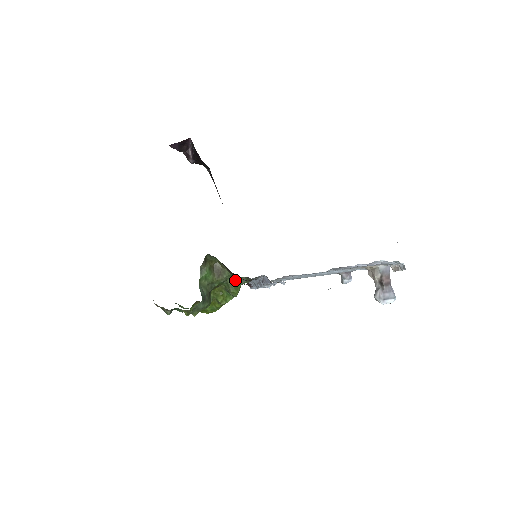
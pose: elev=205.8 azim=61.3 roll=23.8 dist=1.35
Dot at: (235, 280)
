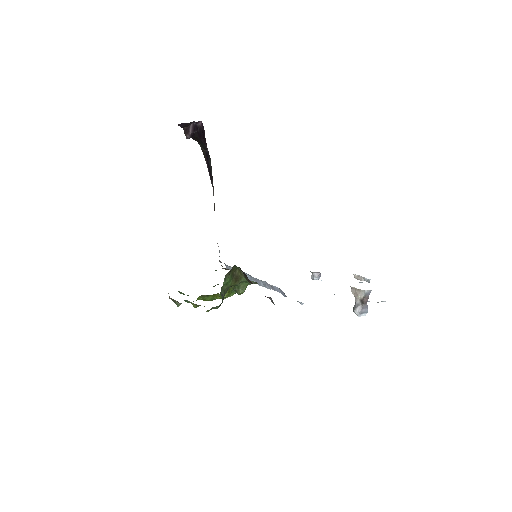
Dot at: (247, 284)
